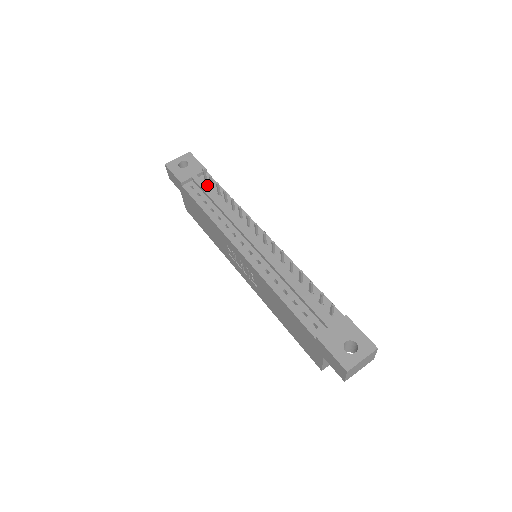
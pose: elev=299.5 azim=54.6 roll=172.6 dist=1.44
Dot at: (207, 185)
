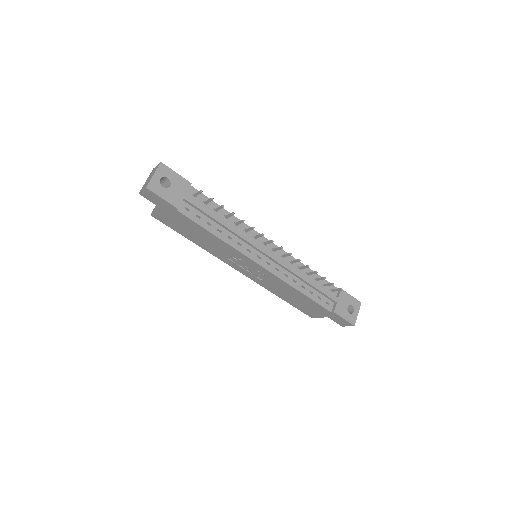
Dot at: (199, 202)
